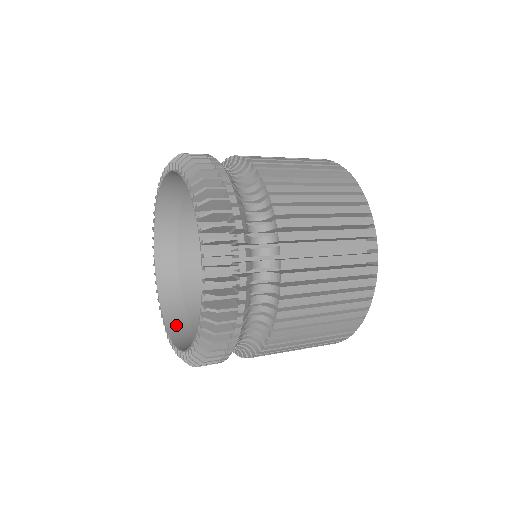
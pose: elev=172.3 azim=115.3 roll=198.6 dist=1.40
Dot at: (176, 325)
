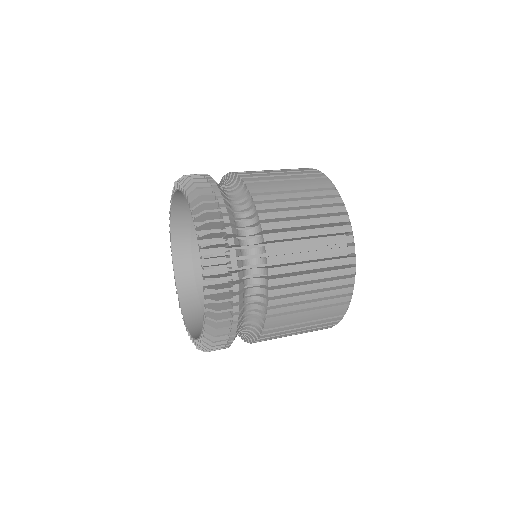
Dot at: (180, 257)
